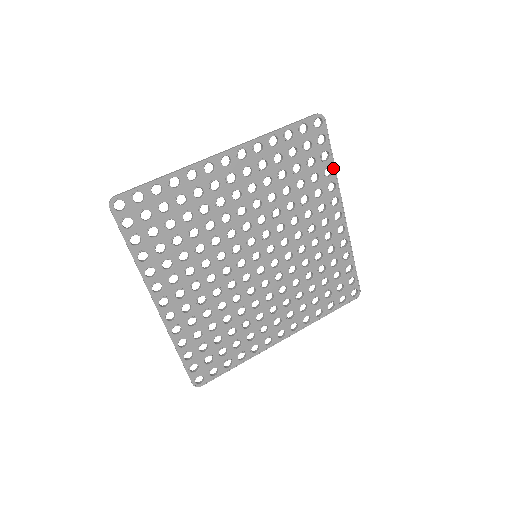
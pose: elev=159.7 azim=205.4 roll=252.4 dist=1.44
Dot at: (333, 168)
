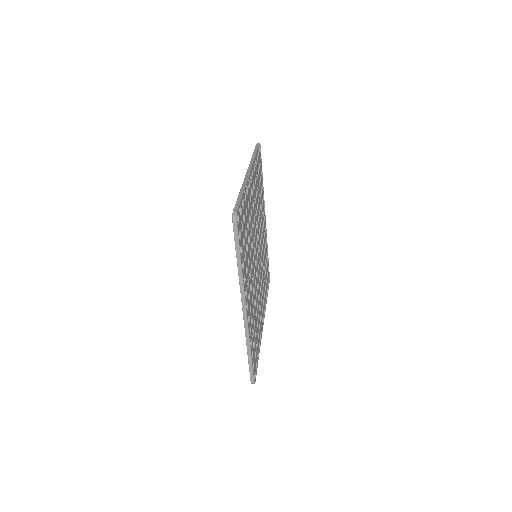
Dot at: occluded
